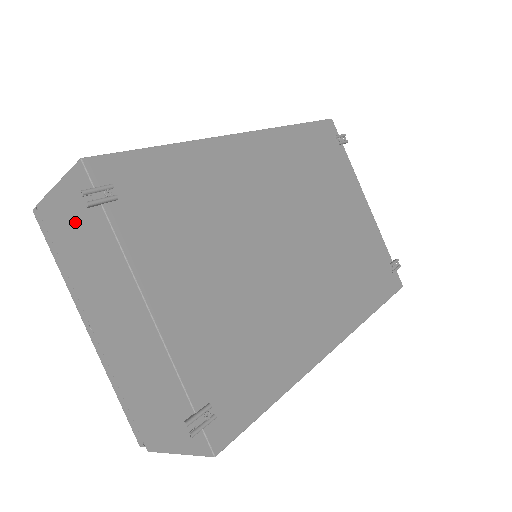
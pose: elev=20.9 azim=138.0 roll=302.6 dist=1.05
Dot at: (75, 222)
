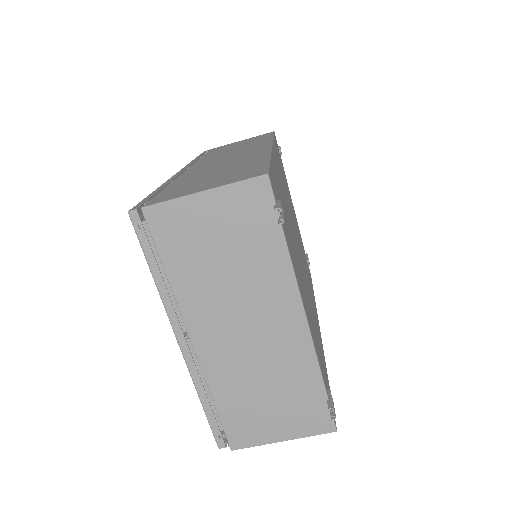
Dot at: (221, 233)
